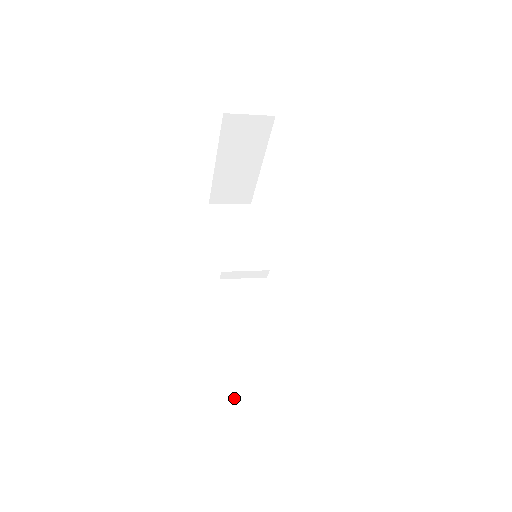
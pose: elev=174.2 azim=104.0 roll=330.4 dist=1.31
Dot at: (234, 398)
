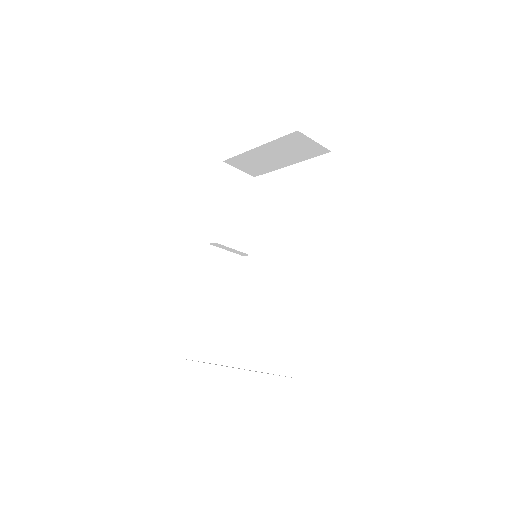
Dot at: (185, 348)
